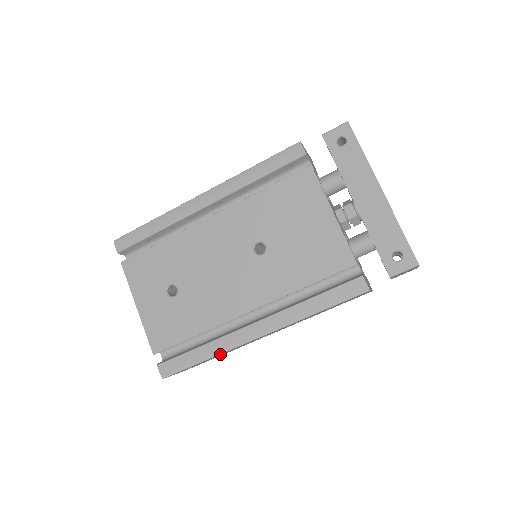
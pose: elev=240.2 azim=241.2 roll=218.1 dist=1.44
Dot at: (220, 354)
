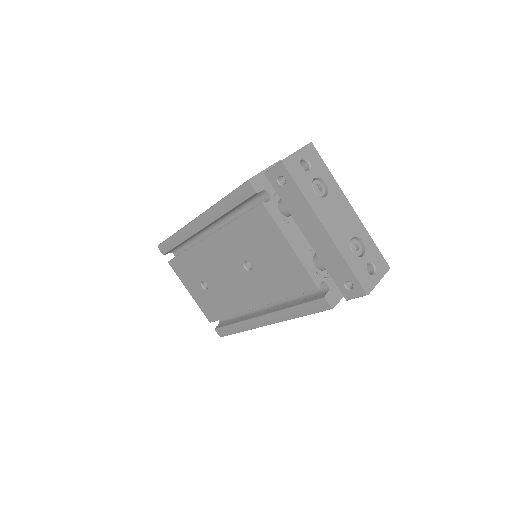
Dot at: occluded
